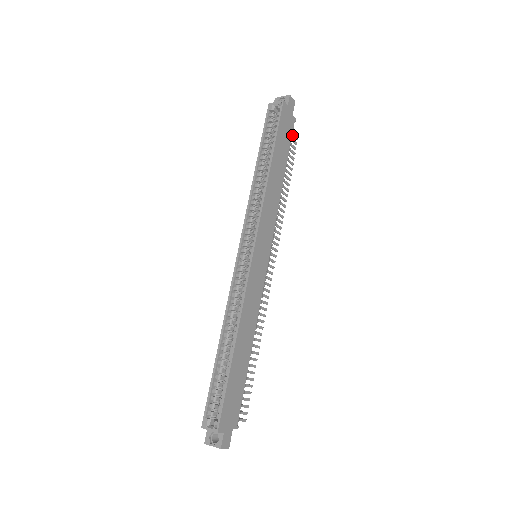
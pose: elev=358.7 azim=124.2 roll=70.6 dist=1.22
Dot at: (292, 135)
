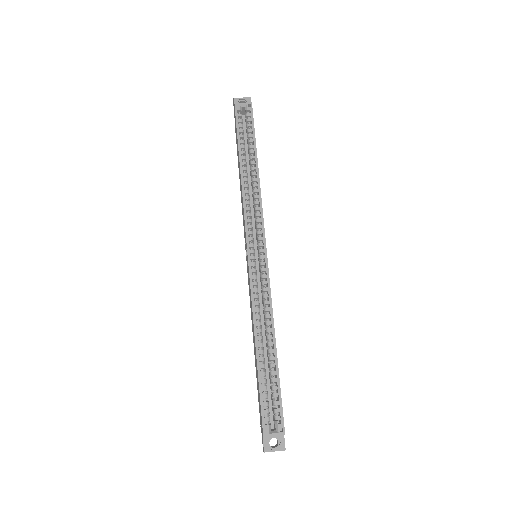
Dot at: occluded
